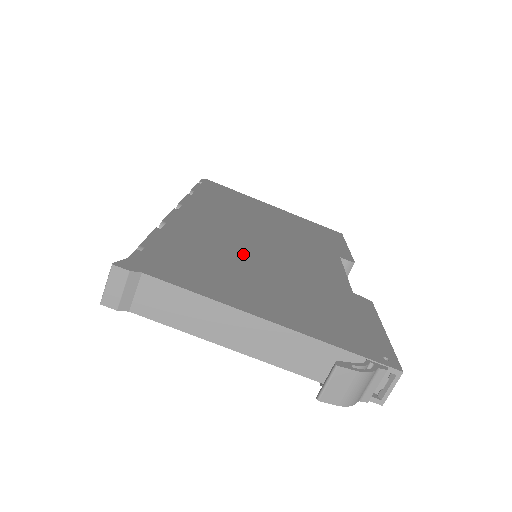
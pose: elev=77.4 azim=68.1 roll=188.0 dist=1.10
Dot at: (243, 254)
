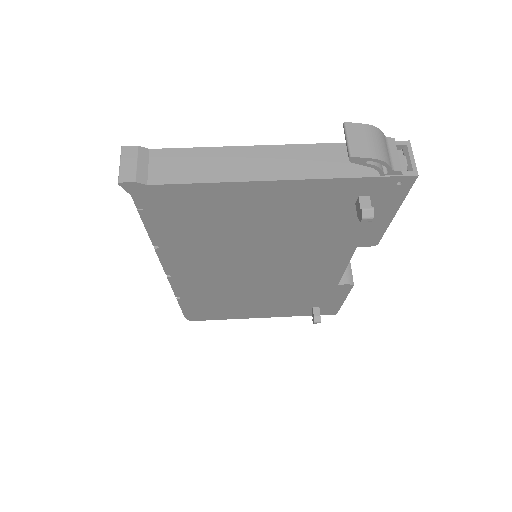
Dot at: occluded
